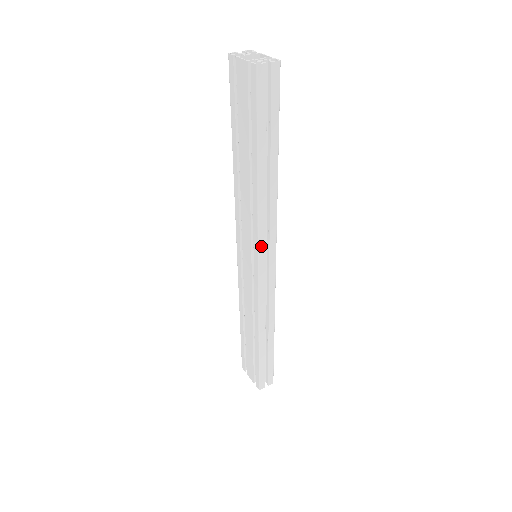
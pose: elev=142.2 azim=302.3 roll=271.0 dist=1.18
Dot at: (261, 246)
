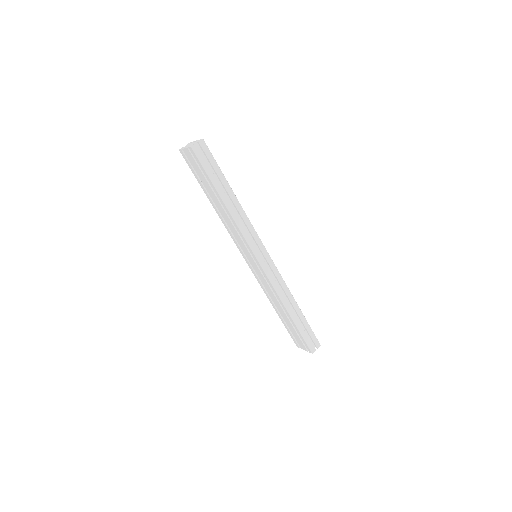
Dot at: (251, 245)
